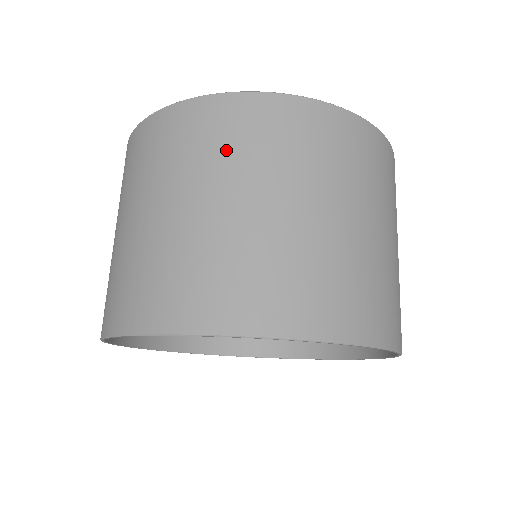
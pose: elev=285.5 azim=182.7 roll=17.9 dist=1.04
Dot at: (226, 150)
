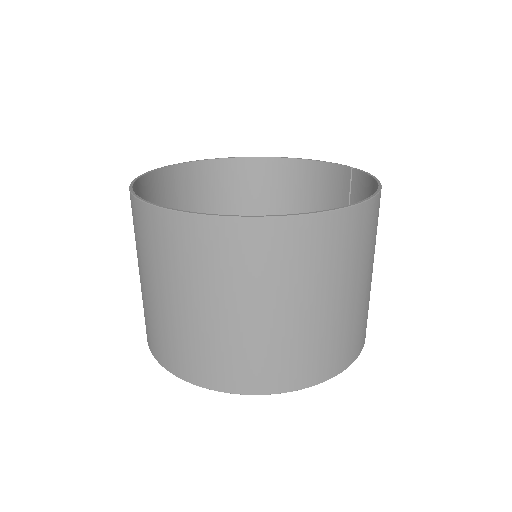
Dot at: (339, 260)
